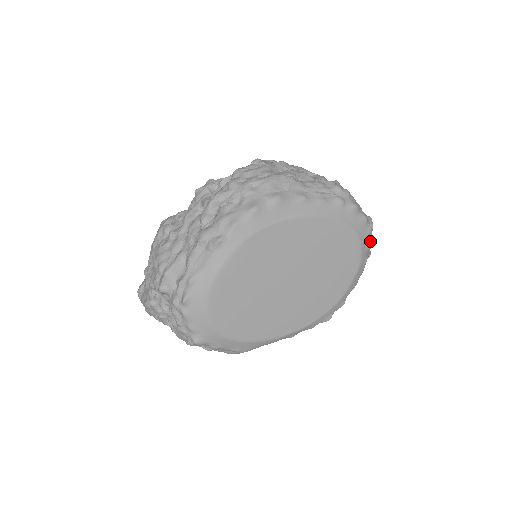
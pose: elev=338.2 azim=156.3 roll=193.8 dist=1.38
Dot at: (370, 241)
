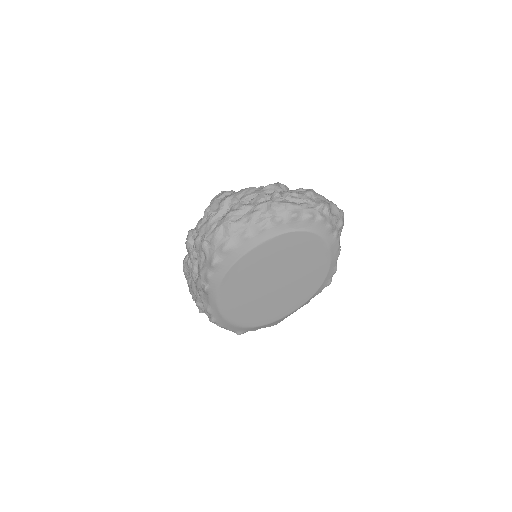
Dot at: (329, 225)
